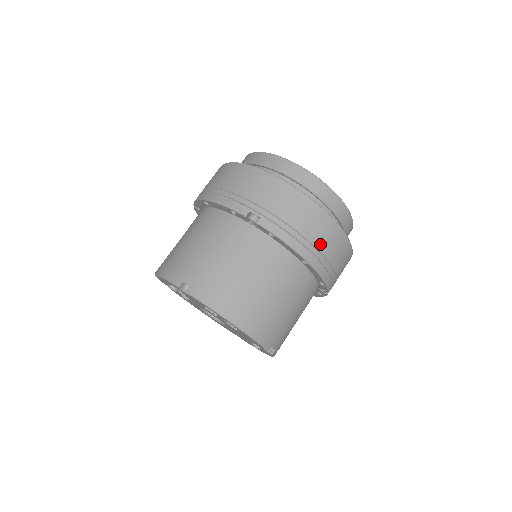
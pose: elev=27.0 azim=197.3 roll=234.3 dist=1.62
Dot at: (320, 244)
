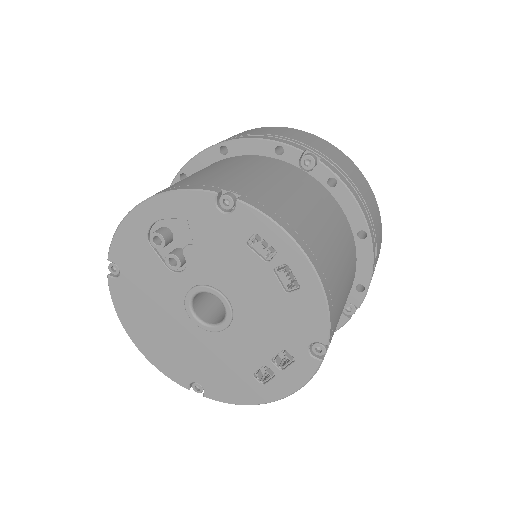
Dot at: (374, 221)
